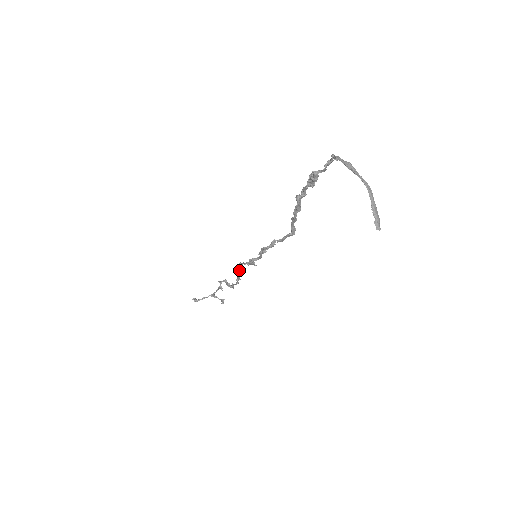
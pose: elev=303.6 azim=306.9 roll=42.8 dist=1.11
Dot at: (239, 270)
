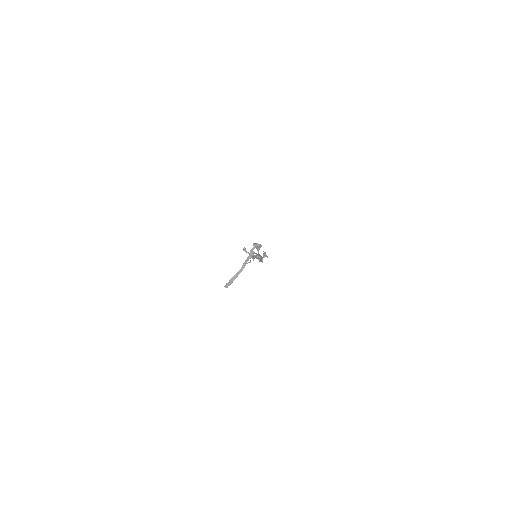
Dot at: (256, 255)
